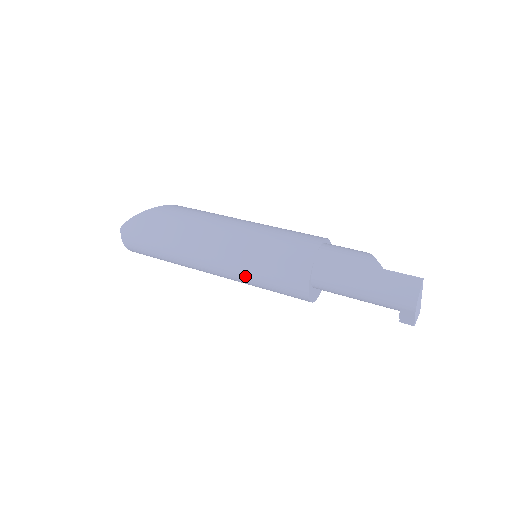
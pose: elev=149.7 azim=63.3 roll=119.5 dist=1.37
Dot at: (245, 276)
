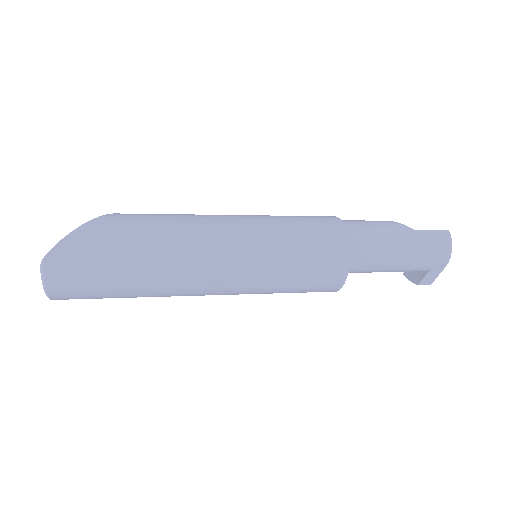
Dot at: (266, 280)
